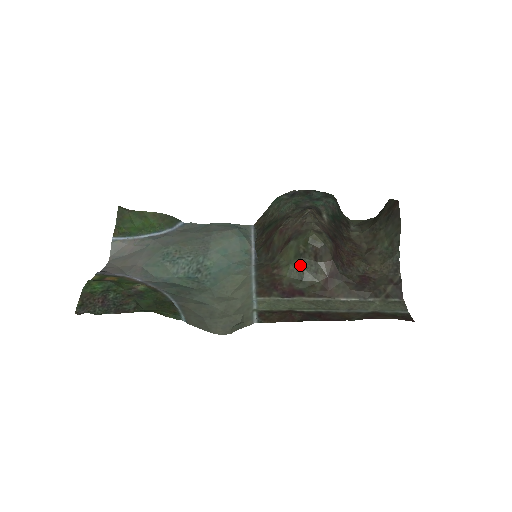
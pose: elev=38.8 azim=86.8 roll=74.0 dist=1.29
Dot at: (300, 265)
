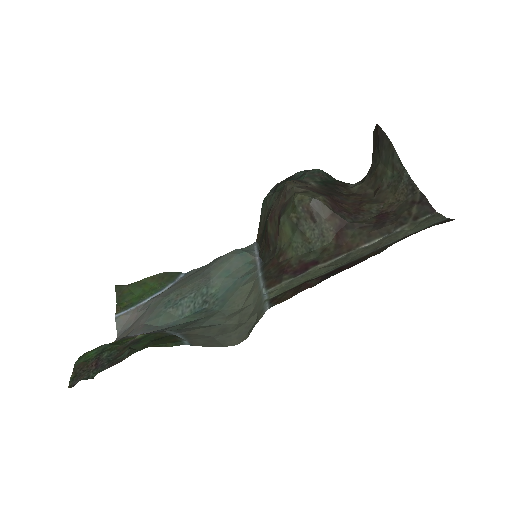
Dot at: (302, 237)
